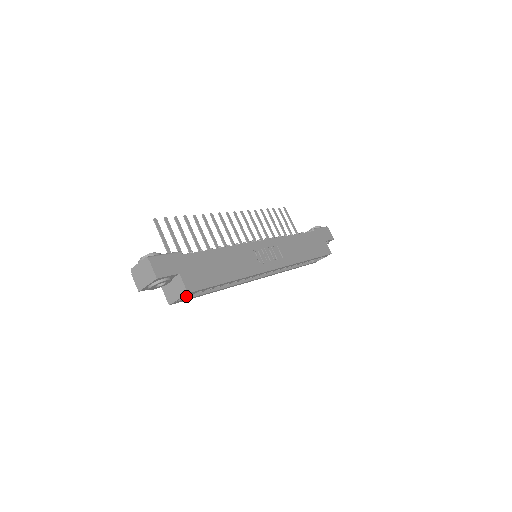
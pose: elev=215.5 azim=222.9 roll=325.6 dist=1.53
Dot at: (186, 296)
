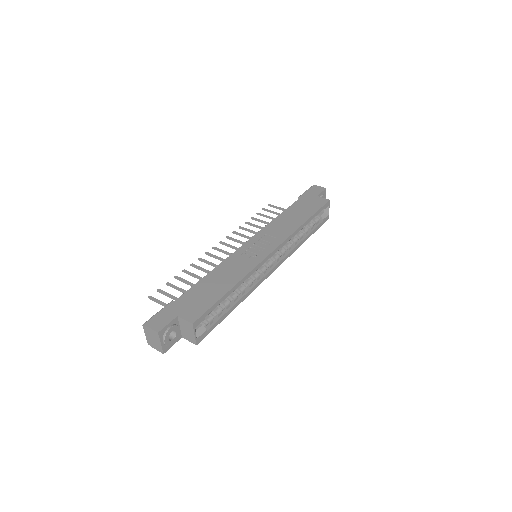
Dot at: (204, 328)
